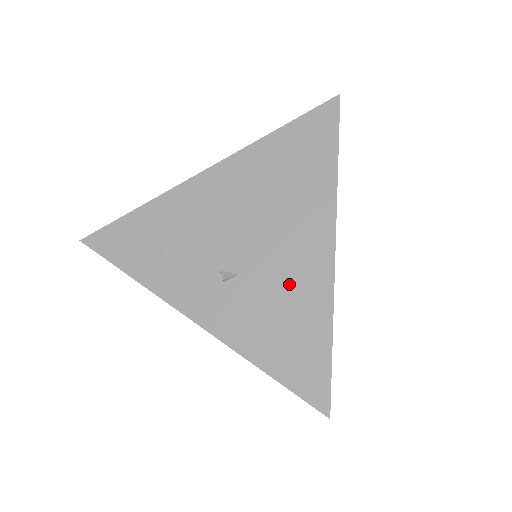
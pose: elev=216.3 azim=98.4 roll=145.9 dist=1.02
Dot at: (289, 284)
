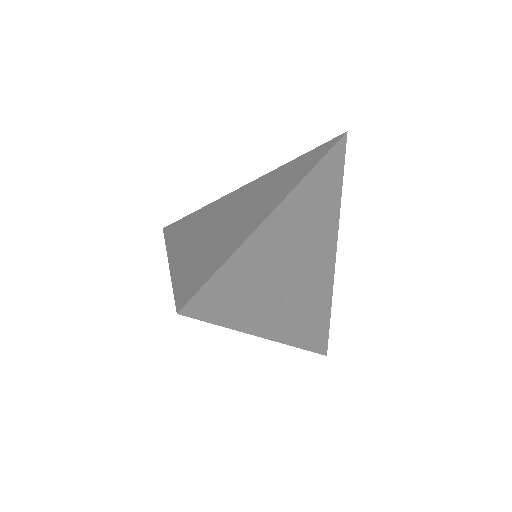
Dot at: (317, 288)
